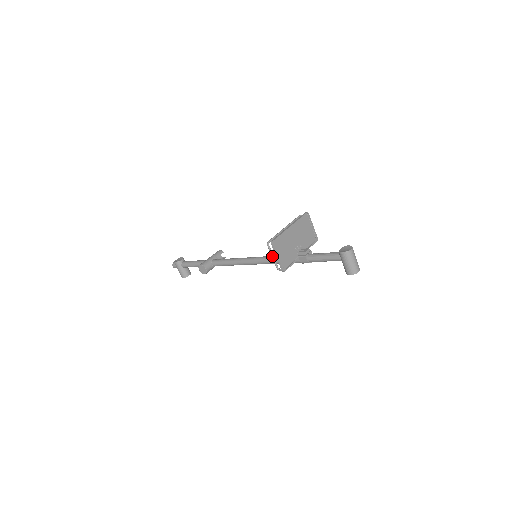
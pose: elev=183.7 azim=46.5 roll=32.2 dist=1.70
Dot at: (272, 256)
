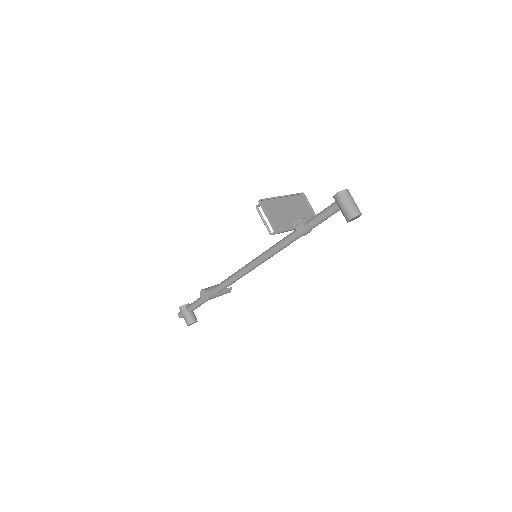
Dot at: (262, 219)
